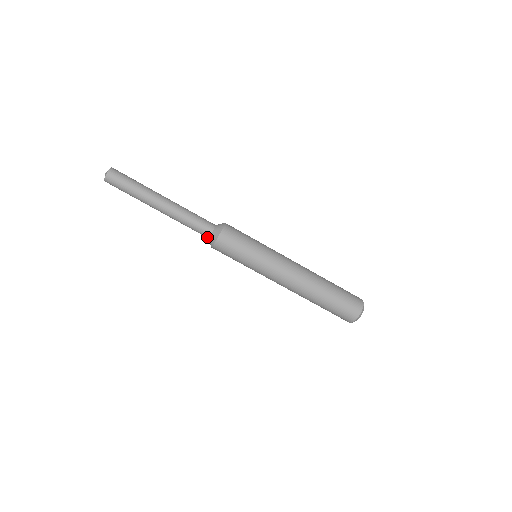
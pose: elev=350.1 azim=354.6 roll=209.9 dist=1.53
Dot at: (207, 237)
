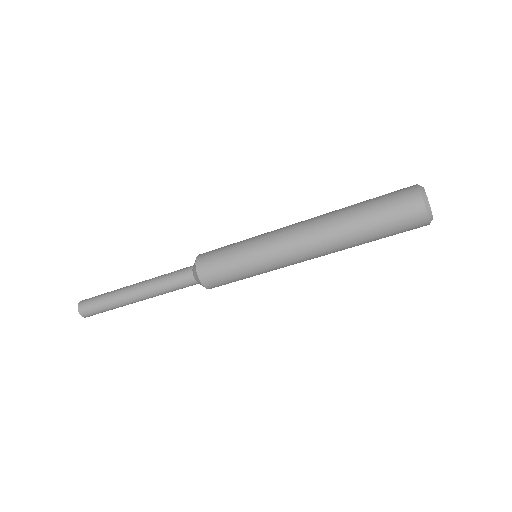
Dot at: occluded
